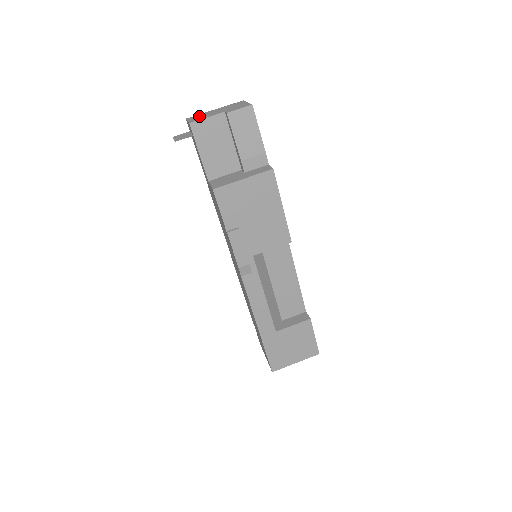
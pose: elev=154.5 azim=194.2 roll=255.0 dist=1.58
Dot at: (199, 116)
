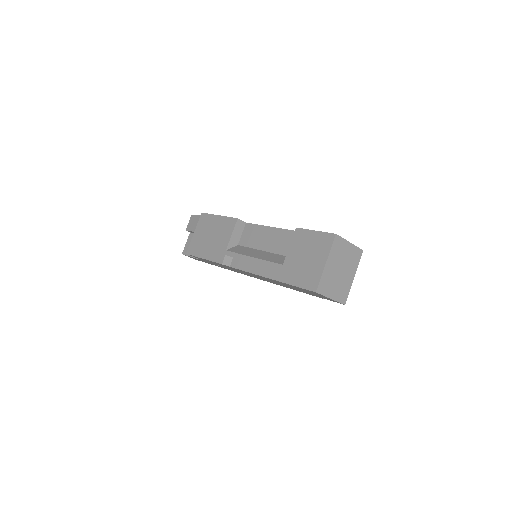
Dot at: occluded
